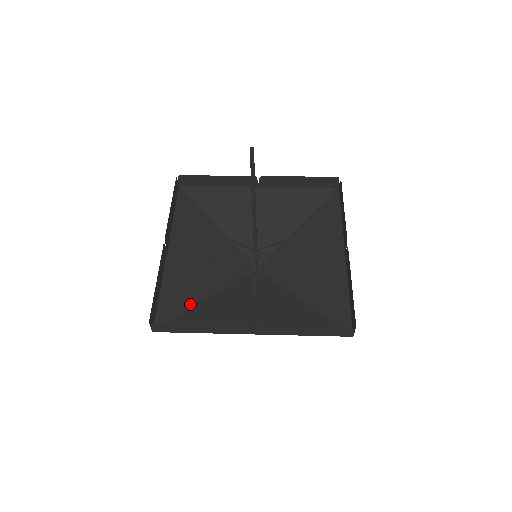
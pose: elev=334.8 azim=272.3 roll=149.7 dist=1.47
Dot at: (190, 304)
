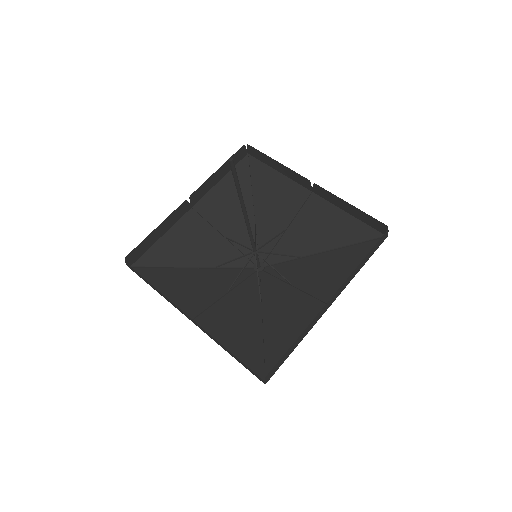
Dot at: (176, 263)
